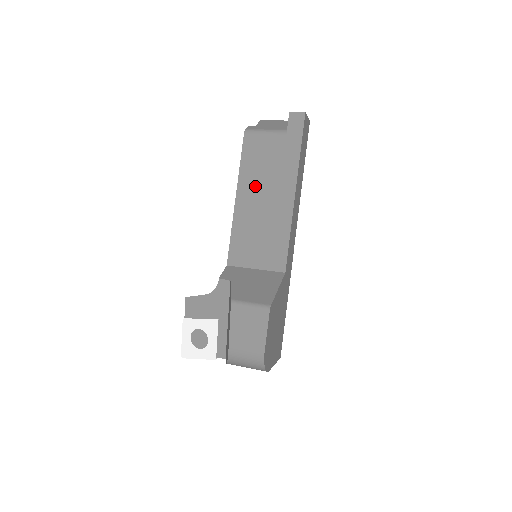
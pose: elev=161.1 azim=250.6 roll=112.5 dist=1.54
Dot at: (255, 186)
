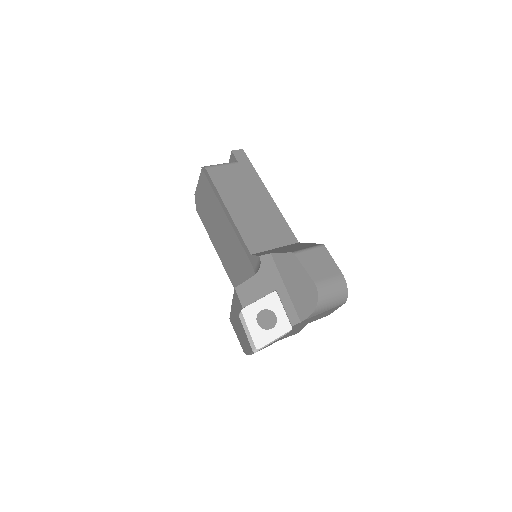
Dot at: (237, 197)
